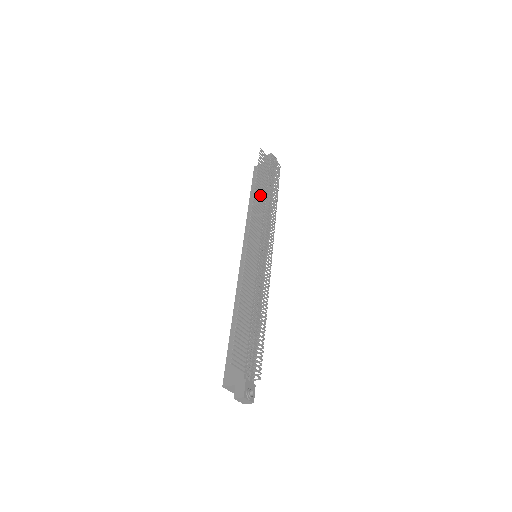
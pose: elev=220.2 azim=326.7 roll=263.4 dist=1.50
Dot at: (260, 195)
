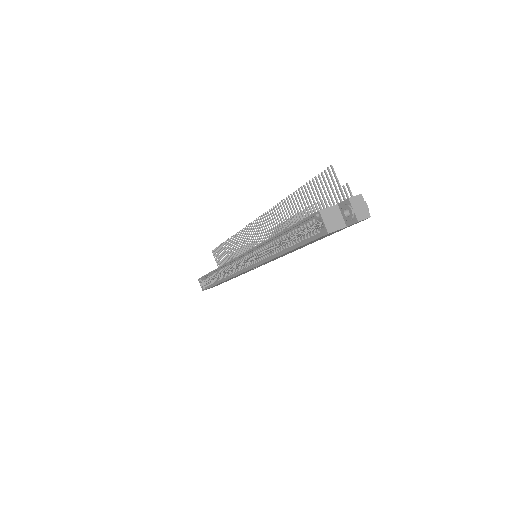
Dot at: (233, 248)
